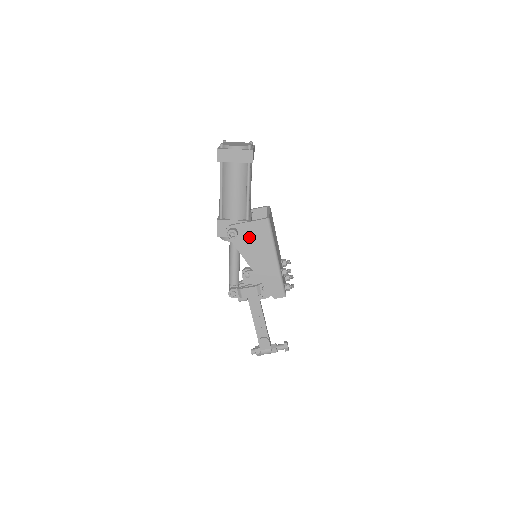
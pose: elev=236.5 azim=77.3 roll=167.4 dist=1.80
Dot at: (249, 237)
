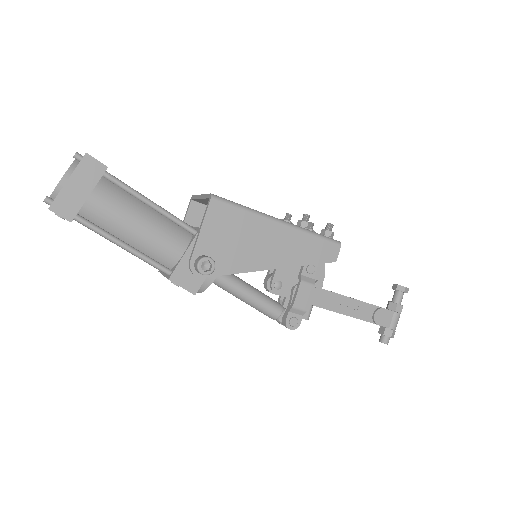
Dot at: (224, 244)
